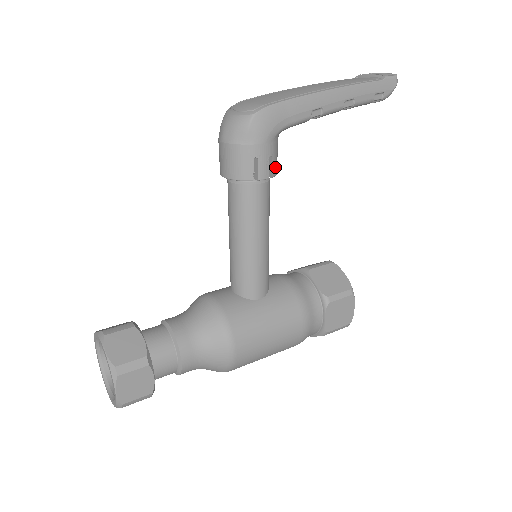
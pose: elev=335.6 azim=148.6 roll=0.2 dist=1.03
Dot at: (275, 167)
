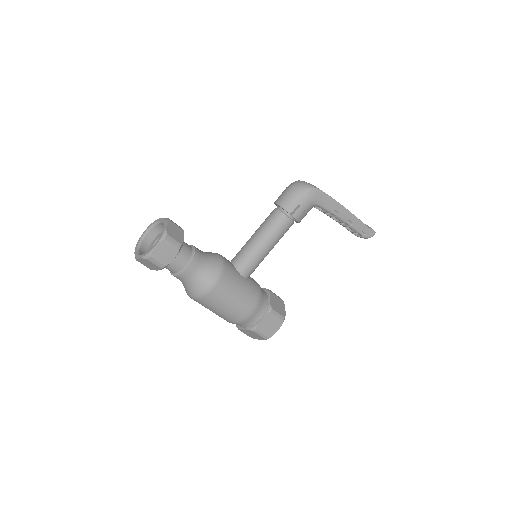
Dot at: (302, 218)
